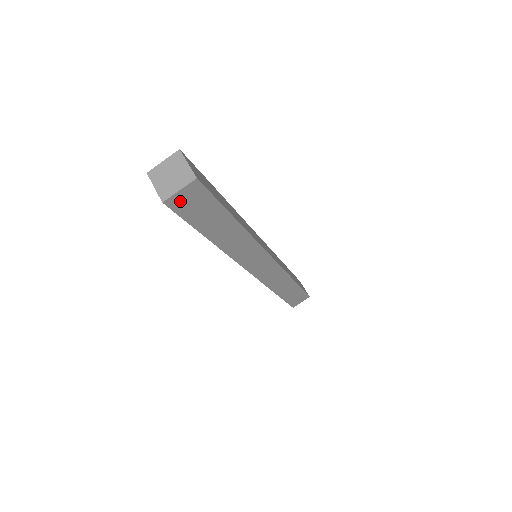
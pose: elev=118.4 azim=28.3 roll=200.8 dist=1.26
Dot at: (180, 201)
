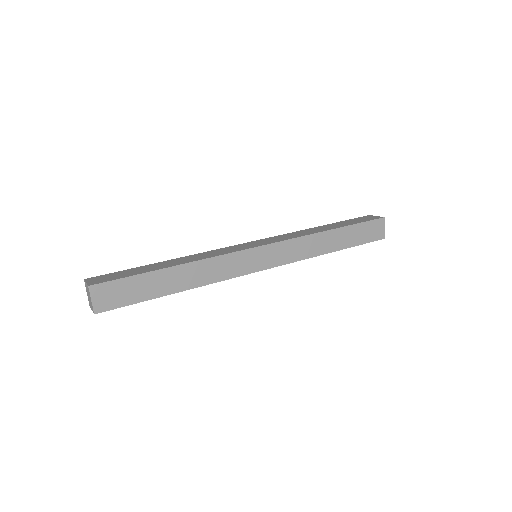
Dot at: occluded
